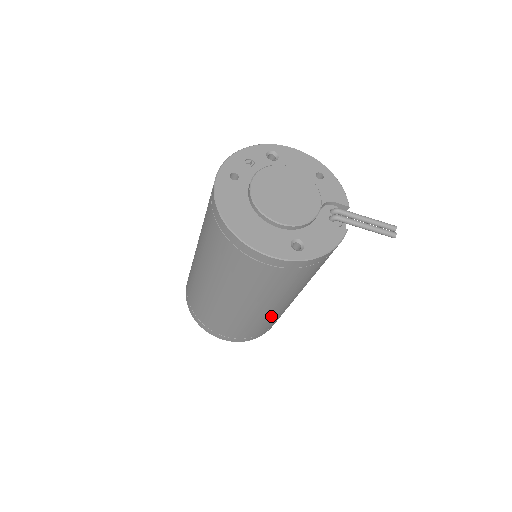
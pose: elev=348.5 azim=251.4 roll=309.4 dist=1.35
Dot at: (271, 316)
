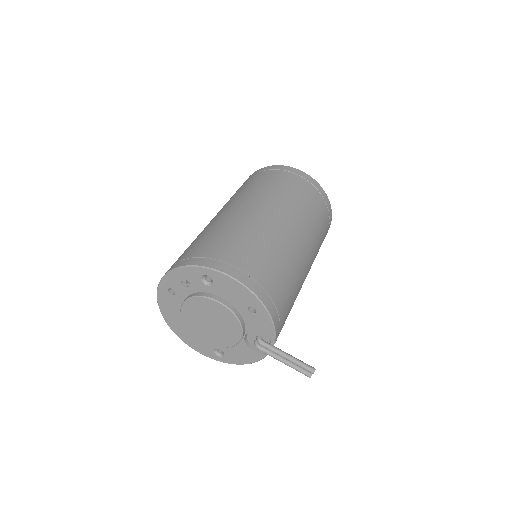
Dot at: occluded
